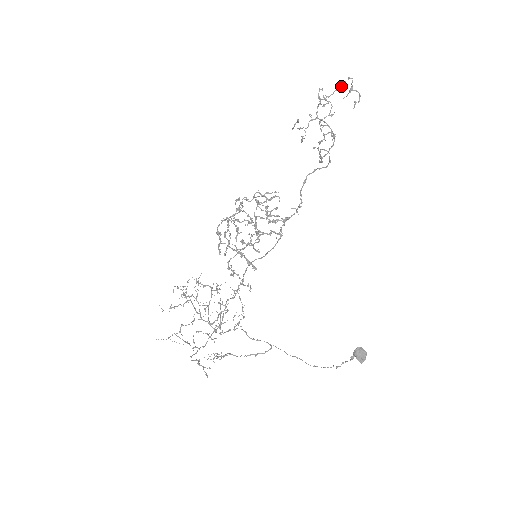
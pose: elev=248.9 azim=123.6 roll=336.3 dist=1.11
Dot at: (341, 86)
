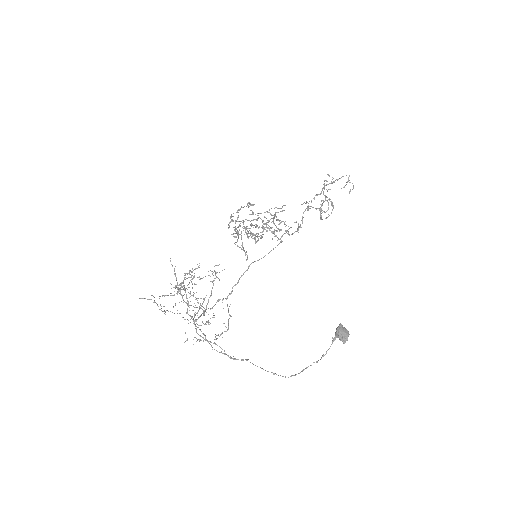
Dot at: occluded
